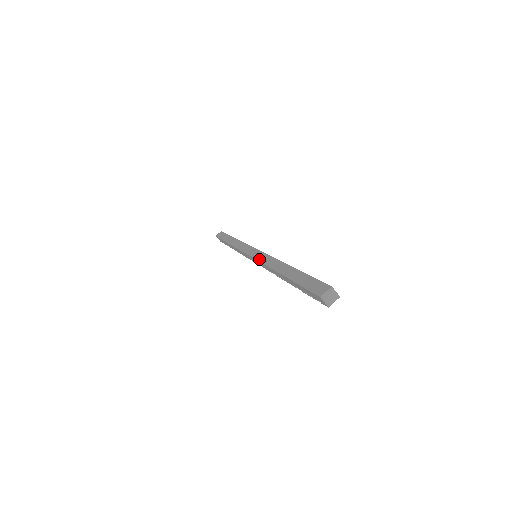
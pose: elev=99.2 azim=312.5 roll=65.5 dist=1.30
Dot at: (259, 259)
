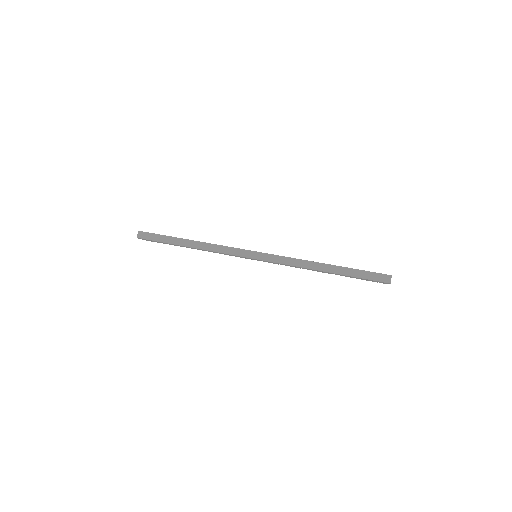
Dot at: (279, 262)
